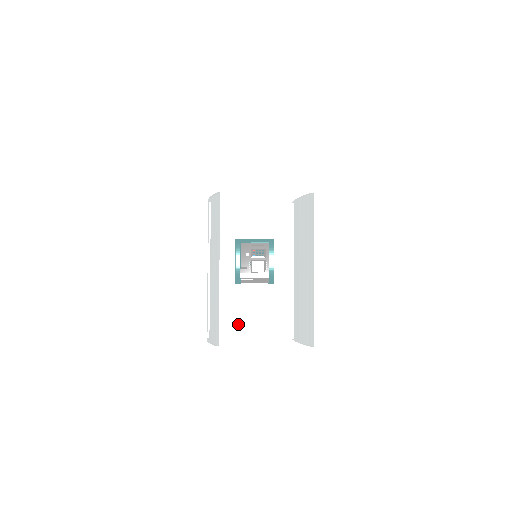
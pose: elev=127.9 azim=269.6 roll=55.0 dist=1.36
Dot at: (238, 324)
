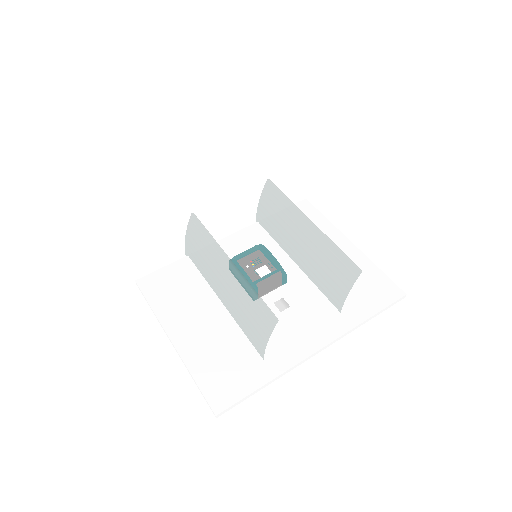
Dot at: (281, 332)
